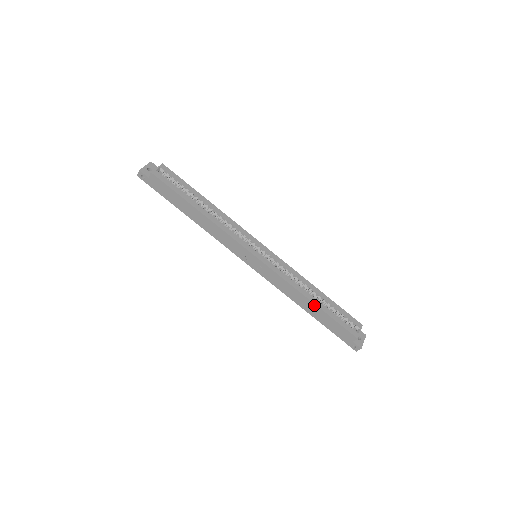
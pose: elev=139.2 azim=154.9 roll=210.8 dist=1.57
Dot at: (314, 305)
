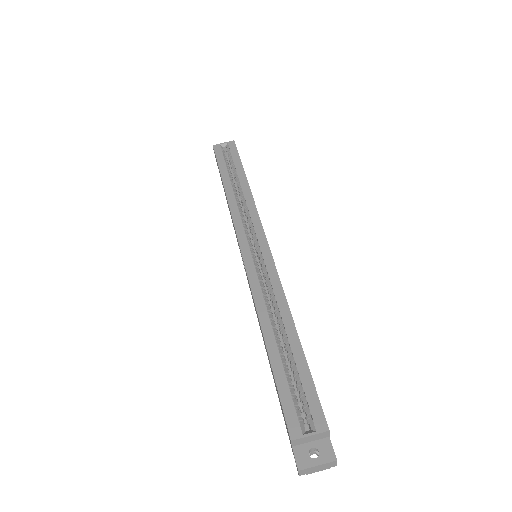
Dot at: (266, 345)
